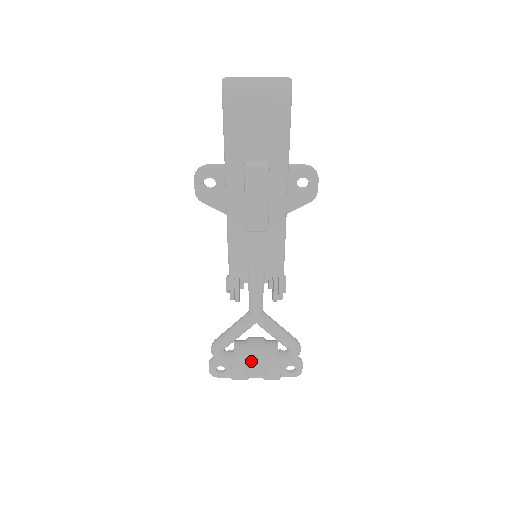
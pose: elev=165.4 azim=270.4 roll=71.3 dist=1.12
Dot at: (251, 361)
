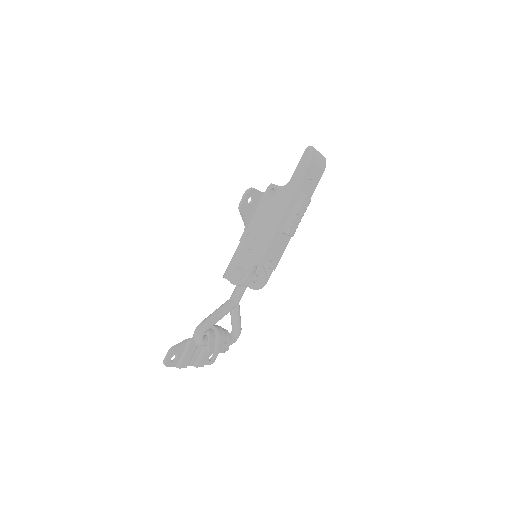
Dot at: (220, 341)
